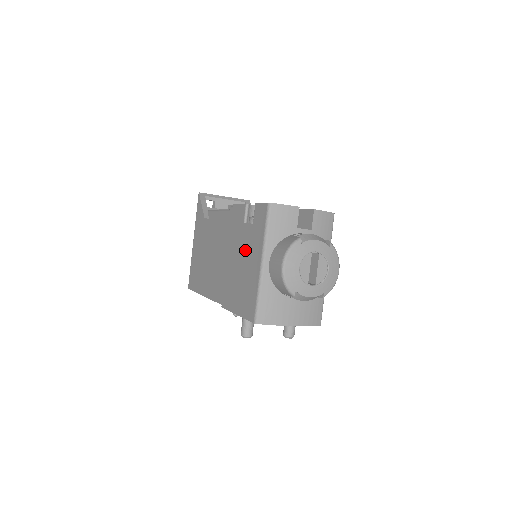
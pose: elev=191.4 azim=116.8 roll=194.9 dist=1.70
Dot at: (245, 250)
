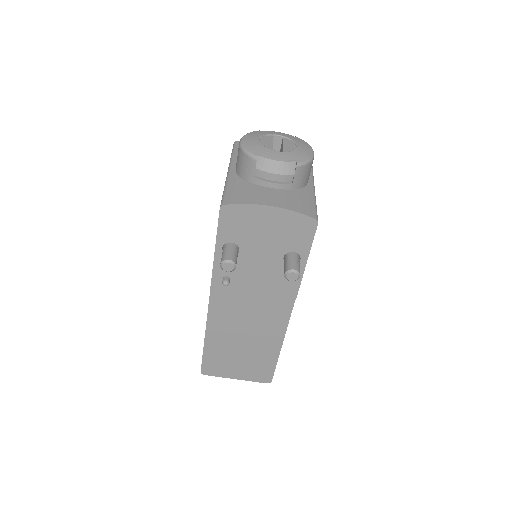
Dot at: occluded
